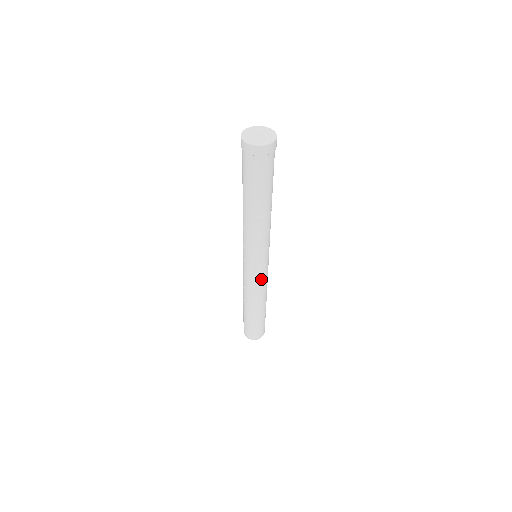
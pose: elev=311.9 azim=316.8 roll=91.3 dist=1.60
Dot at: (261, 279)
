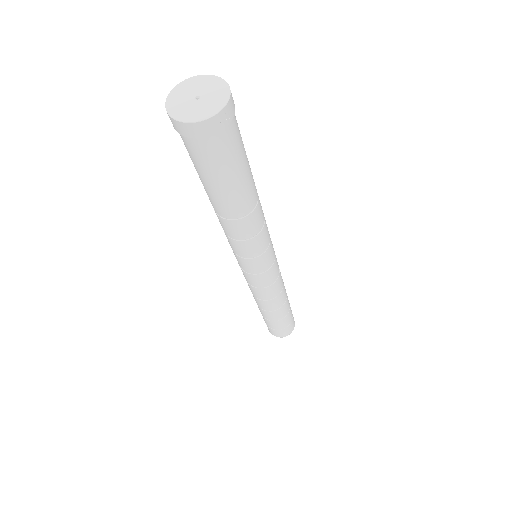
Dot at: (271, 283)
